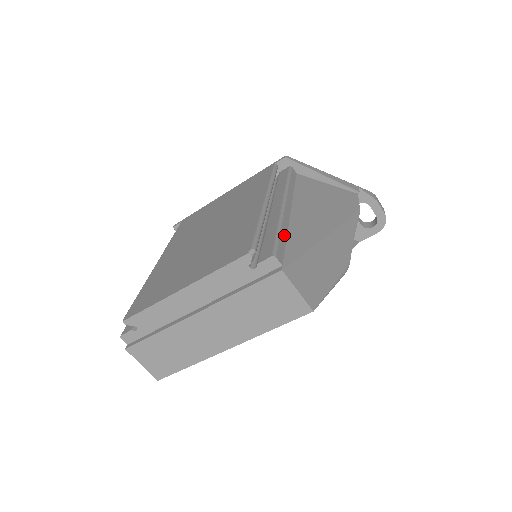
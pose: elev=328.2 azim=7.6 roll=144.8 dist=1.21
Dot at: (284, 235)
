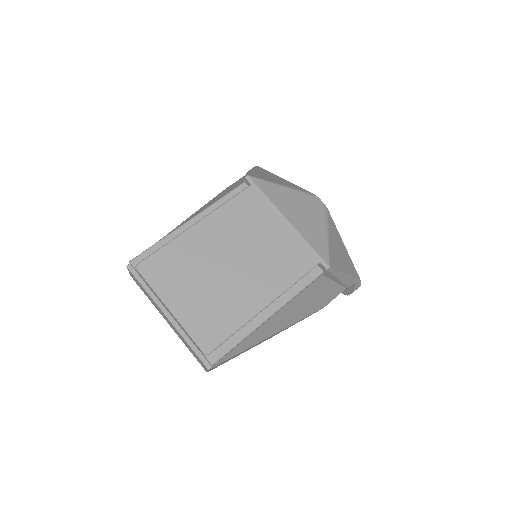
Dot at: (239, 344)
